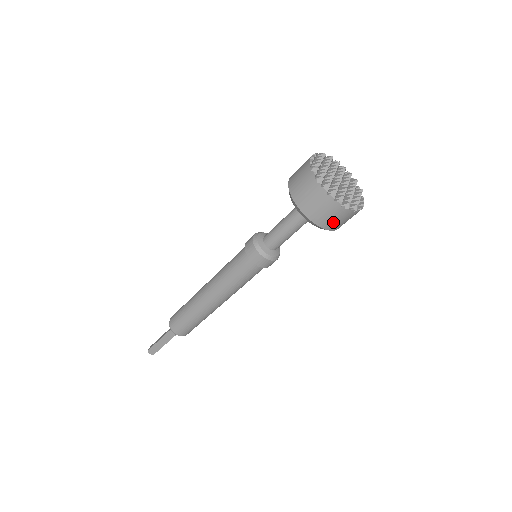
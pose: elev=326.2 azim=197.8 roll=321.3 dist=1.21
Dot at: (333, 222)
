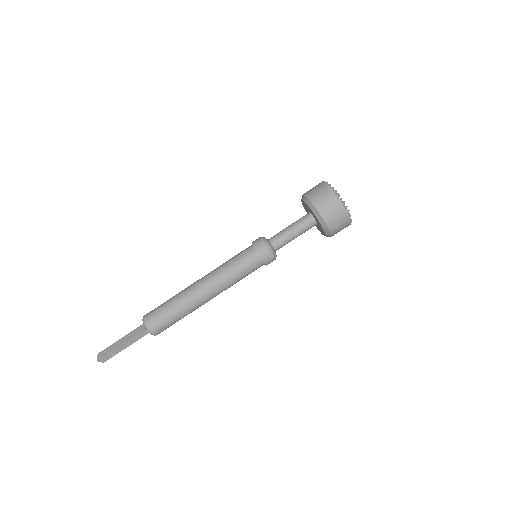
Dot at: occluded
